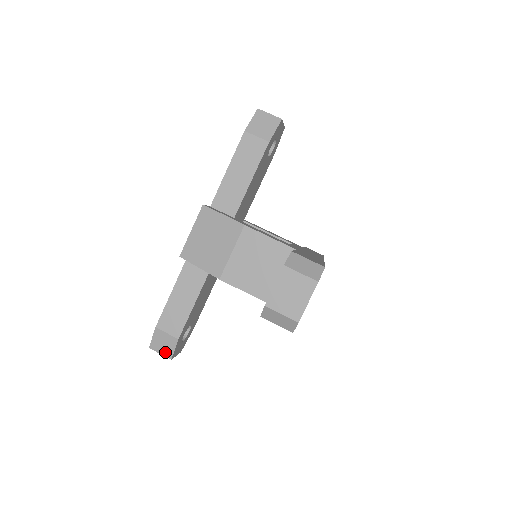
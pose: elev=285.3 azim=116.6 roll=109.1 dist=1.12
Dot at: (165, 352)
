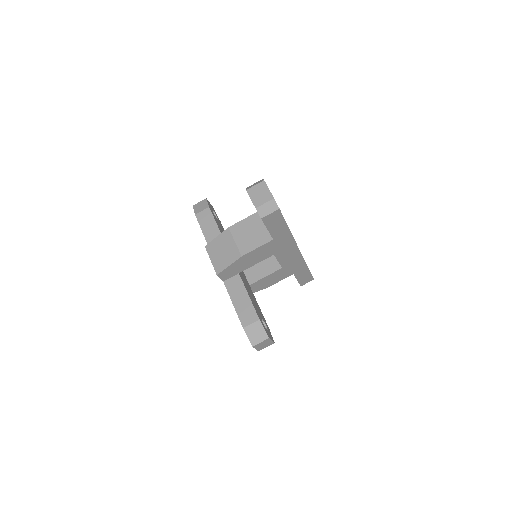
Dot at: (262, 338)
